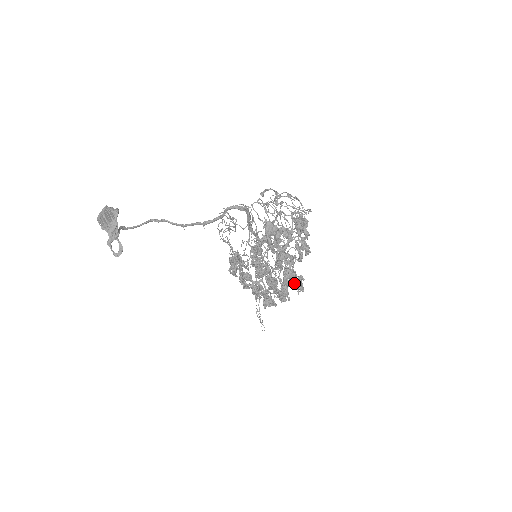
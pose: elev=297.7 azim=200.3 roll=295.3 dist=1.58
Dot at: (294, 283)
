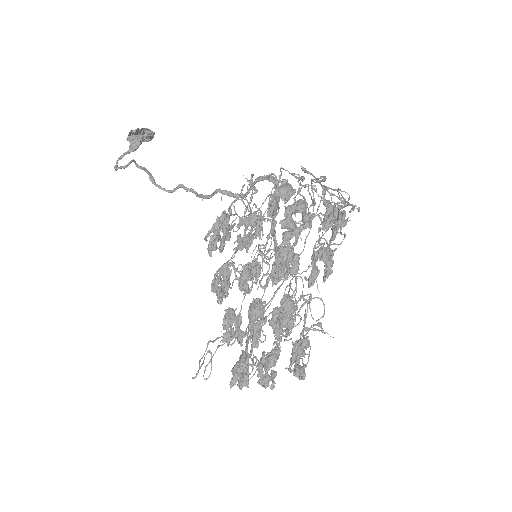
Dot at: (287, 332)
